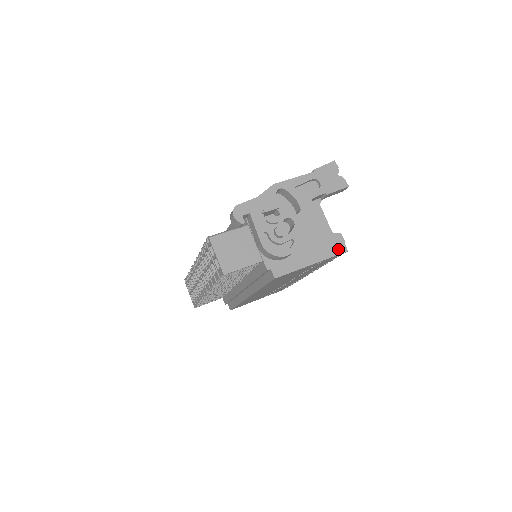
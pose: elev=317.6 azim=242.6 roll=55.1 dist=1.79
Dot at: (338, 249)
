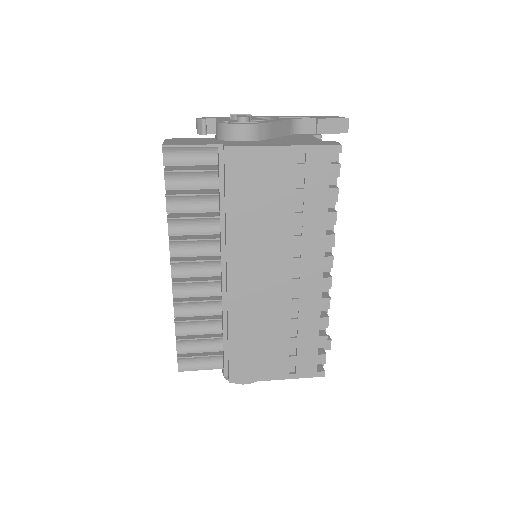
Dot at: (327, 144)
